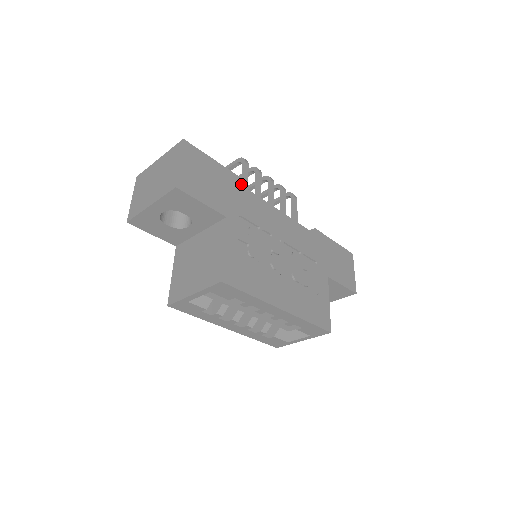
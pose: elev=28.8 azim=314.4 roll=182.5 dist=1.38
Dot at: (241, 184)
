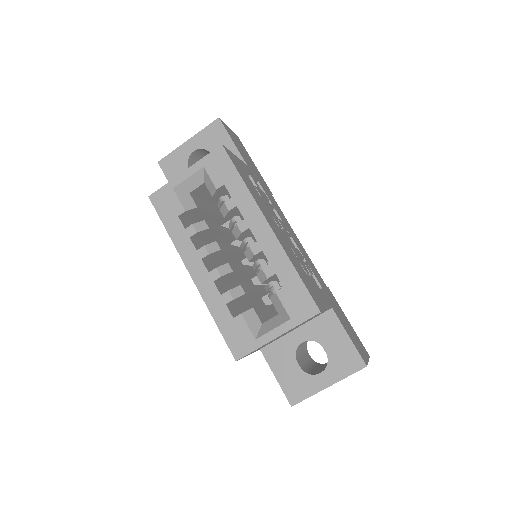
Dot at: (268, 189)
